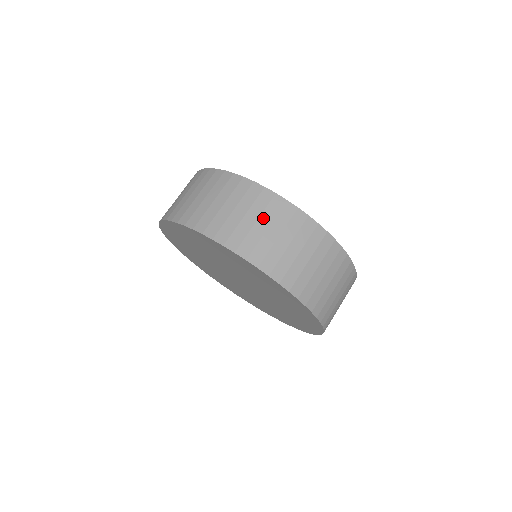
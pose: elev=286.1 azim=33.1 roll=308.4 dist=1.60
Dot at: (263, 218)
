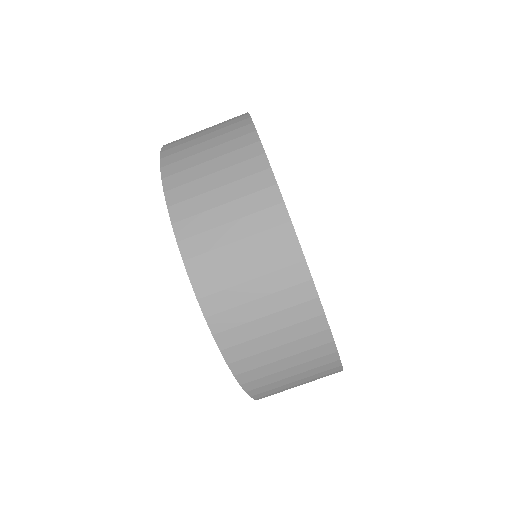
Dot at: occluded
